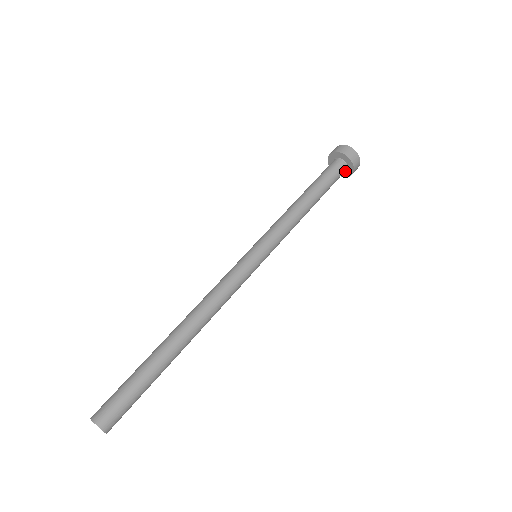
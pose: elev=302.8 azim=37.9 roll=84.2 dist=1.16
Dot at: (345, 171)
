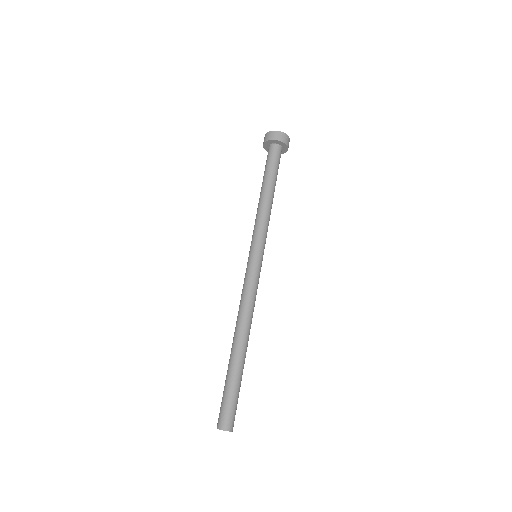
Dot at: (282, 148)
